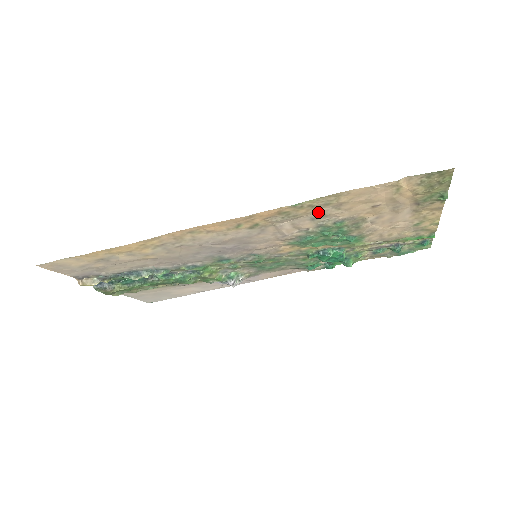
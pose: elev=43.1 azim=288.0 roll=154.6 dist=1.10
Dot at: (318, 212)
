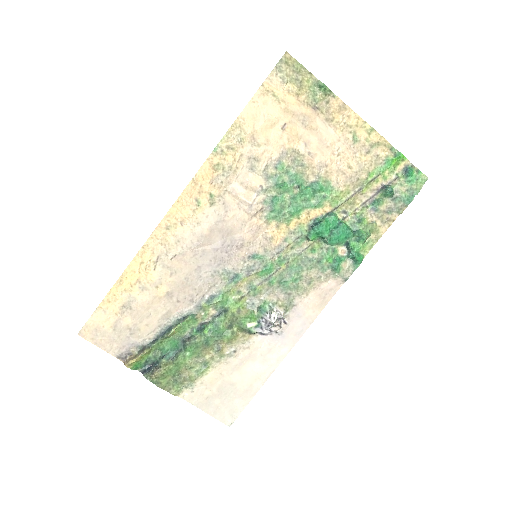
Dot at: (246, 156)
